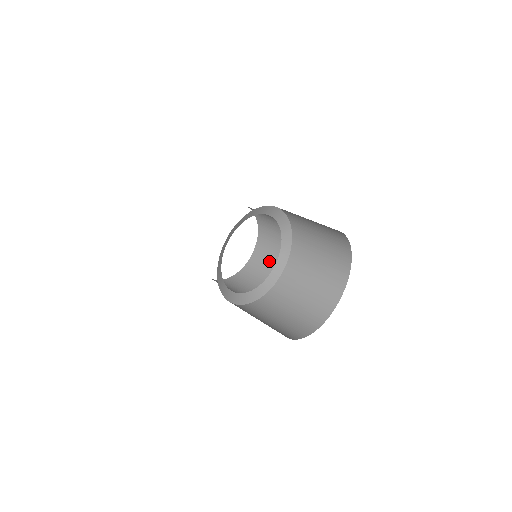
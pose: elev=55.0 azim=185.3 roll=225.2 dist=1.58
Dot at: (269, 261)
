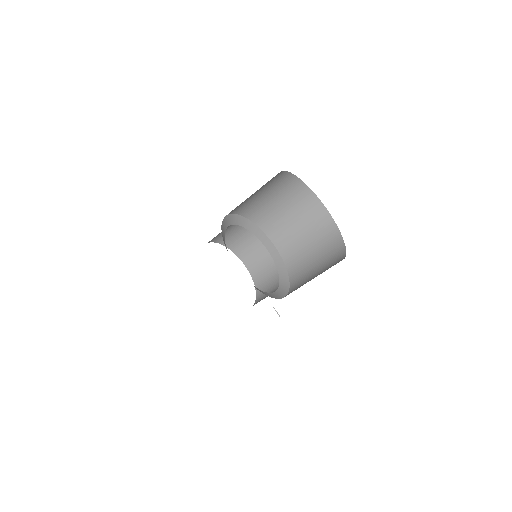
Dot at: (266, 262)
